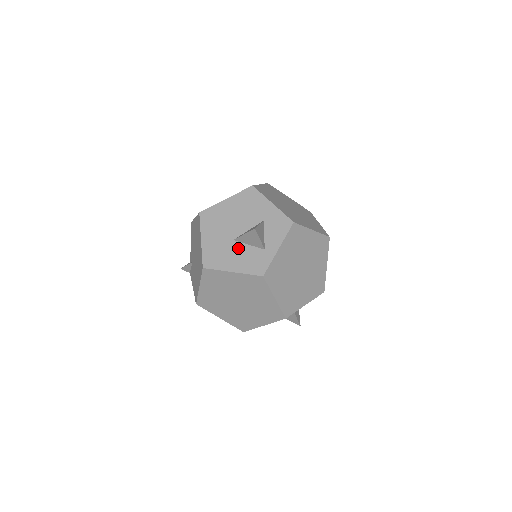
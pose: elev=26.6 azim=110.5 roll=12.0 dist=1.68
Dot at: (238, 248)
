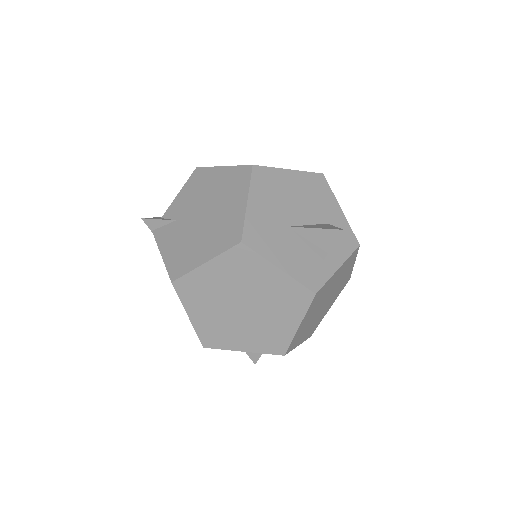
Dot at: (293, 240)
